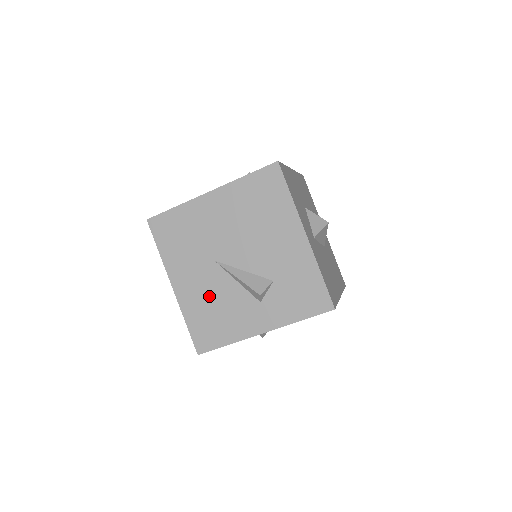
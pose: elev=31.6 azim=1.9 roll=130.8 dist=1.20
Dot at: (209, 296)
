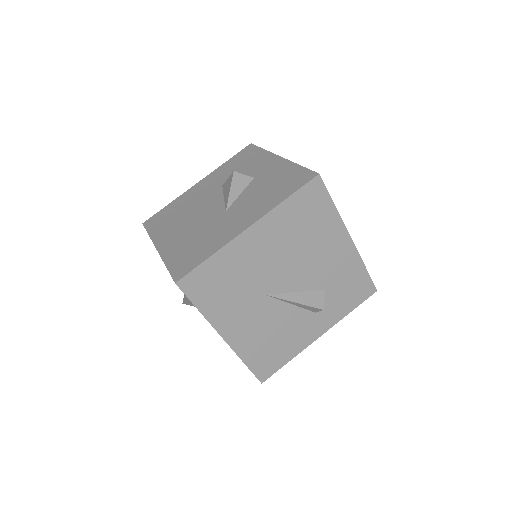
Dot at: (265, 329)
